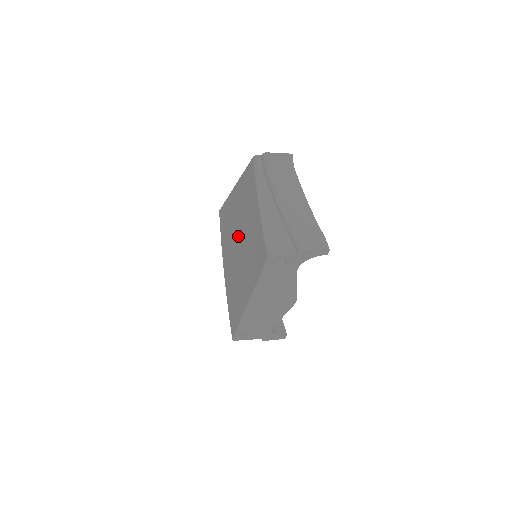
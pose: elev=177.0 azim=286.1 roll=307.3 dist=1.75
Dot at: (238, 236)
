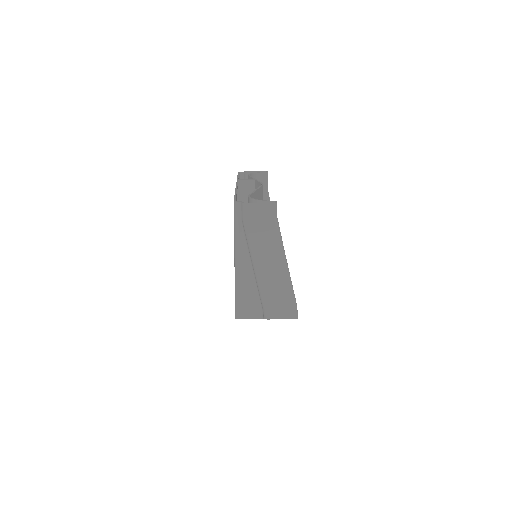
Dot at: occluded
